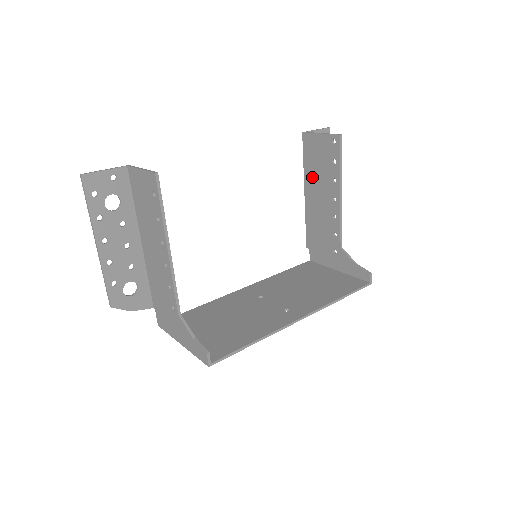
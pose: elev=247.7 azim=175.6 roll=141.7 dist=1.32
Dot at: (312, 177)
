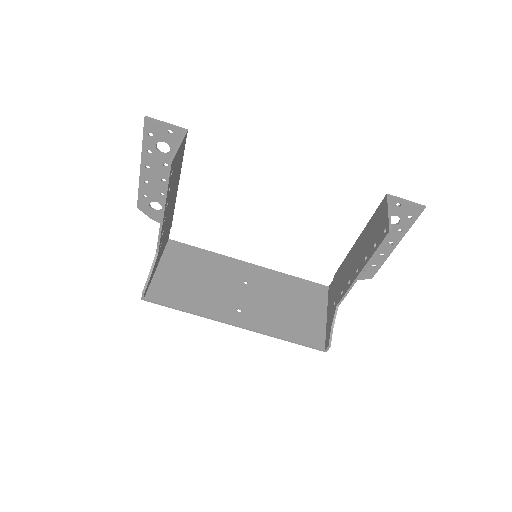
Dot at: (365, 235)
